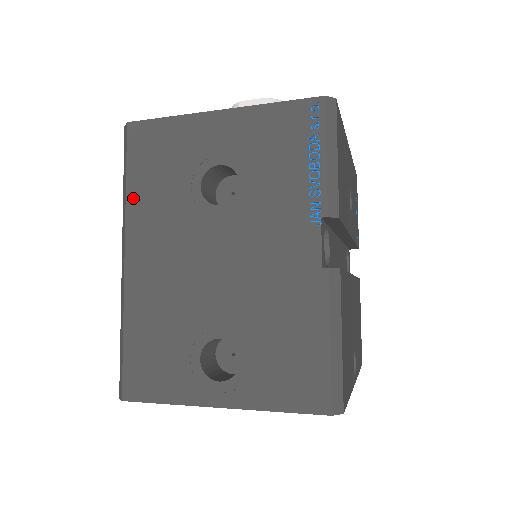
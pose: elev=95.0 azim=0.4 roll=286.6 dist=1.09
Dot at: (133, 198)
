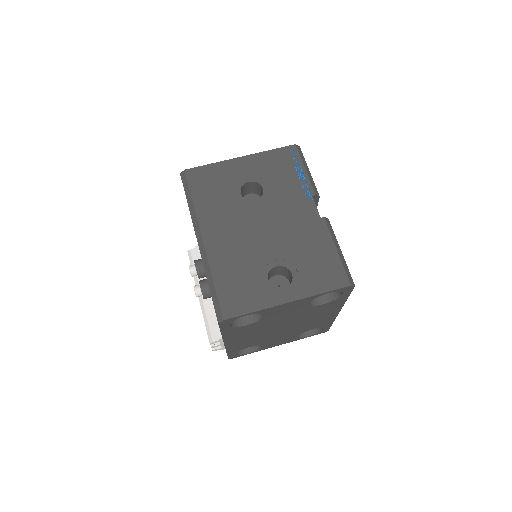
Dot at: (199, 207)
